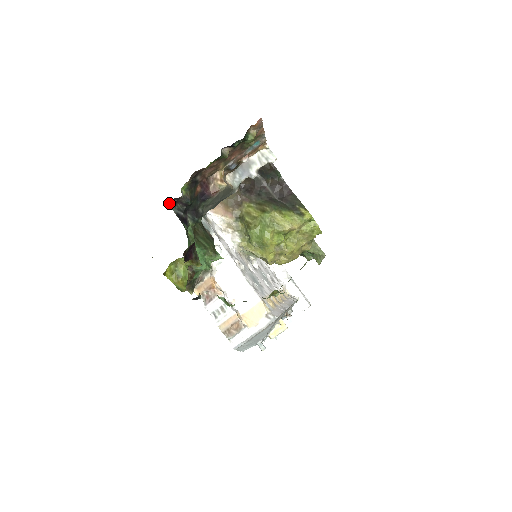
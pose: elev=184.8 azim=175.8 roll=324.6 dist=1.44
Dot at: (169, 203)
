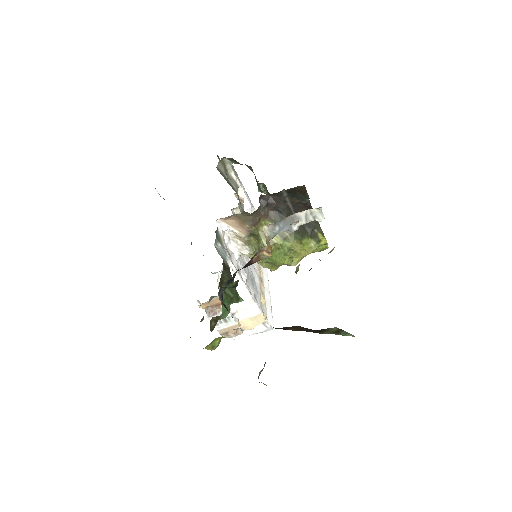
Dot at: occluded
